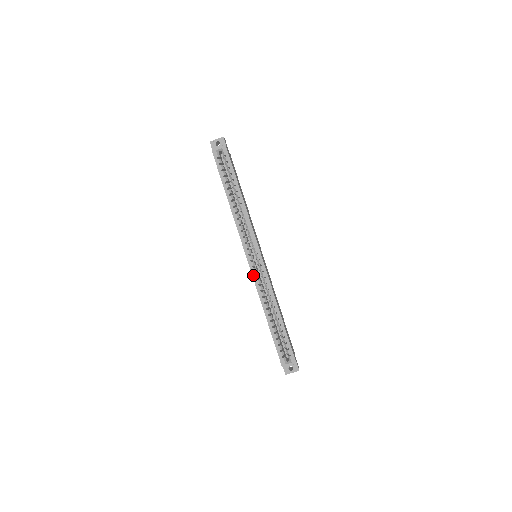
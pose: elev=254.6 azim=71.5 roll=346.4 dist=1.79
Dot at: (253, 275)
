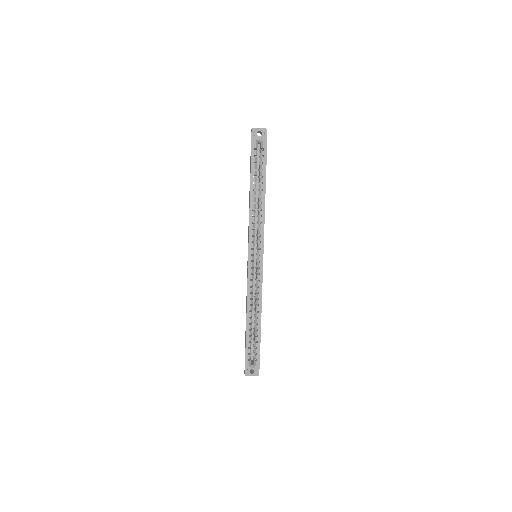
Dot at: (248, 275)
